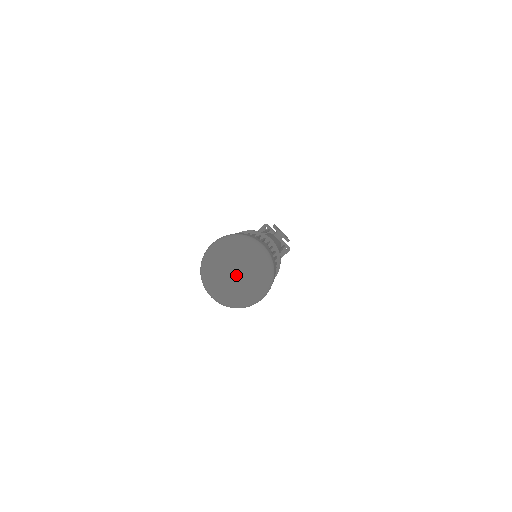
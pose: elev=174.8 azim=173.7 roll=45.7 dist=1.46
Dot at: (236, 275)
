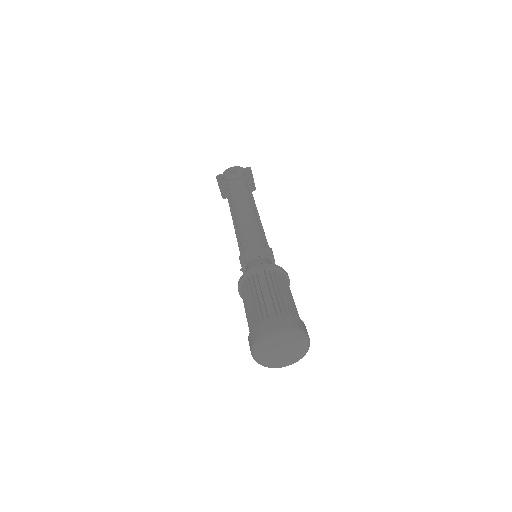
Dot at: (284, 353)
